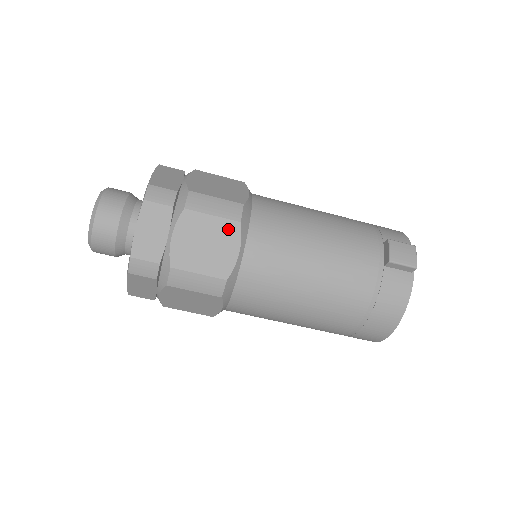
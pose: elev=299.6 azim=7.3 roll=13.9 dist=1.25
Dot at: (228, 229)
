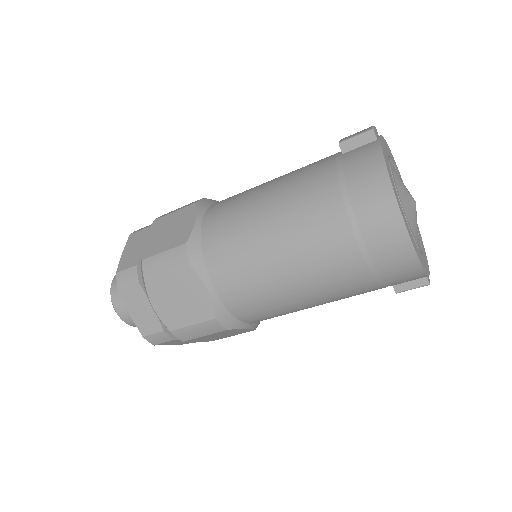
Dot at: (186, 212)
